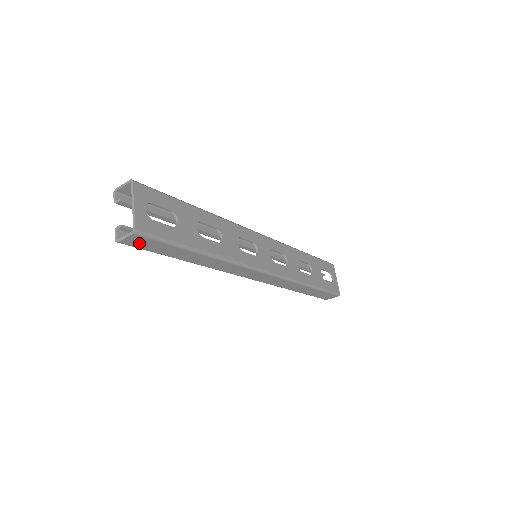
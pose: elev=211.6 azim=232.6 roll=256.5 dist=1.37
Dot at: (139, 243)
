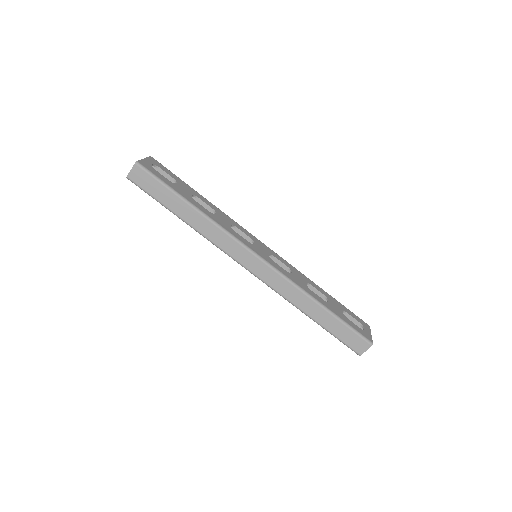
Dot at: (141, 179)
